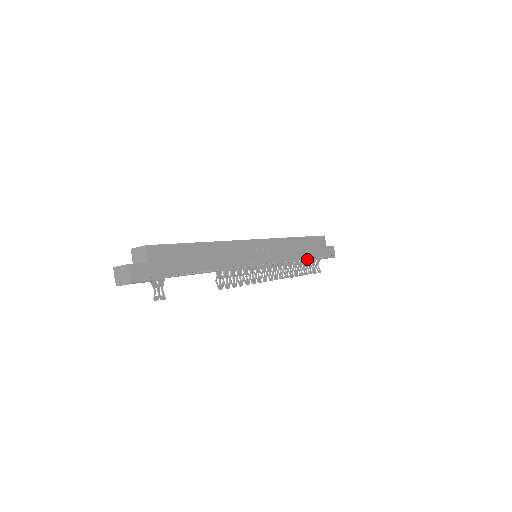
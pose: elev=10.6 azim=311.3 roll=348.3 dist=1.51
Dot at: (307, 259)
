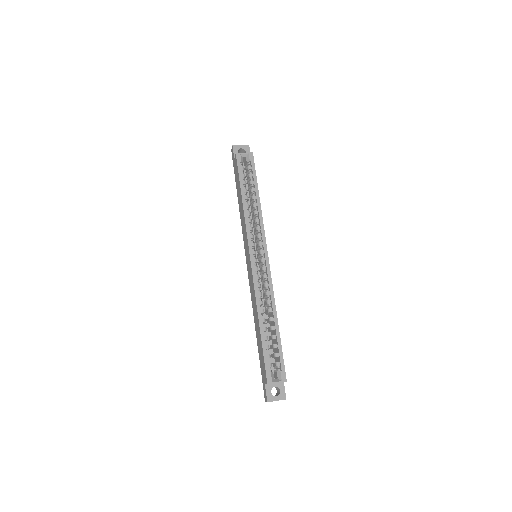
Dot at: occluded
